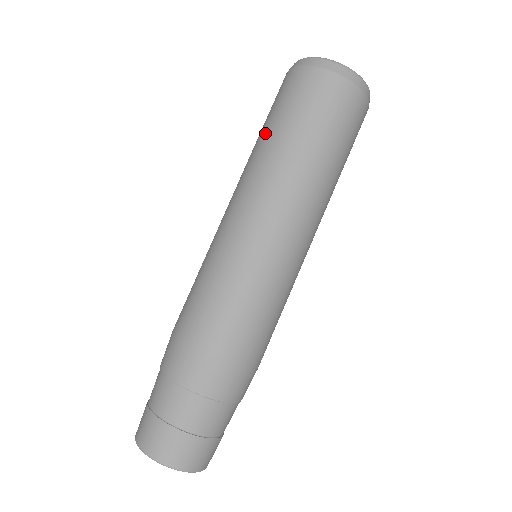
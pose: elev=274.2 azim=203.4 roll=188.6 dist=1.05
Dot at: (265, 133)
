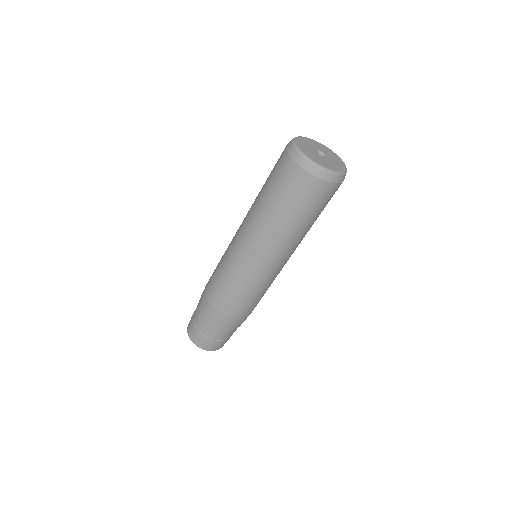
Dot at: (265, 199)
